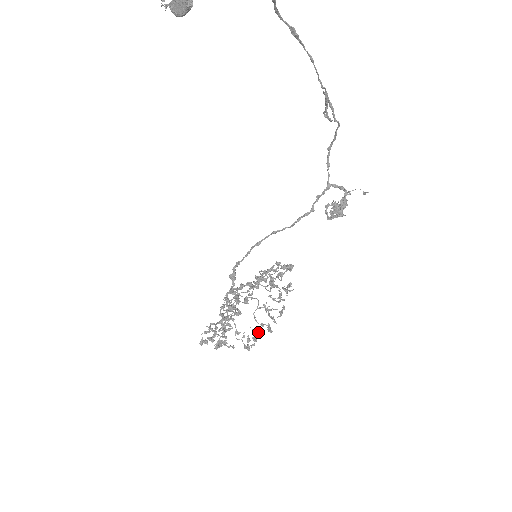
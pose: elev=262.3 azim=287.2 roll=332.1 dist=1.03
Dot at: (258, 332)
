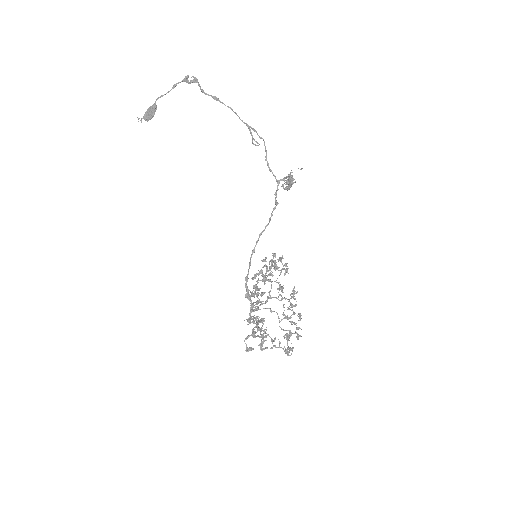
Dot at: (289, 333)
